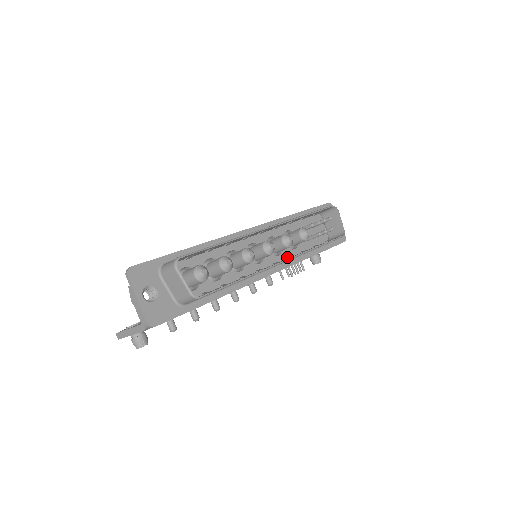
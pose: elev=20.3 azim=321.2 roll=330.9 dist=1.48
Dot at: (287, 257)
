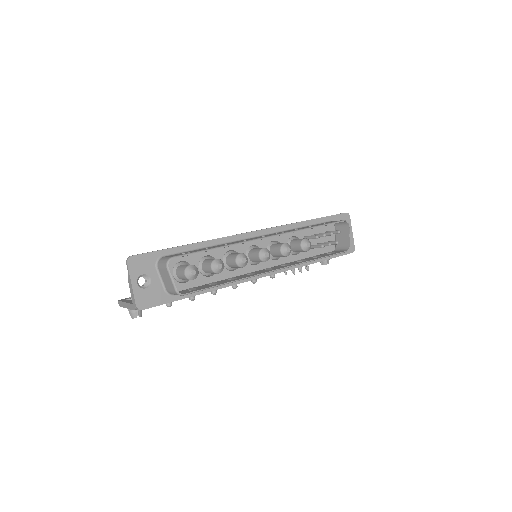
Dot at: (283, 264)
